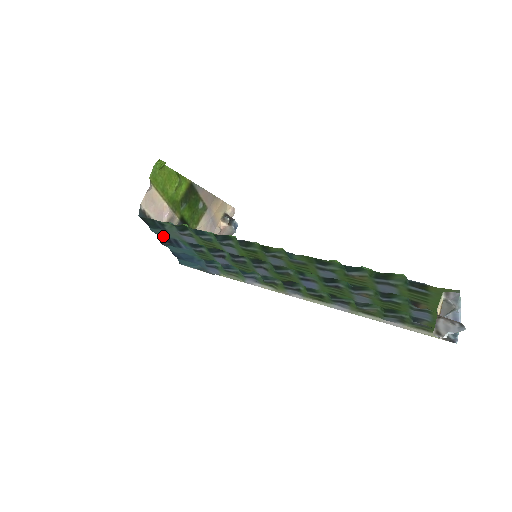
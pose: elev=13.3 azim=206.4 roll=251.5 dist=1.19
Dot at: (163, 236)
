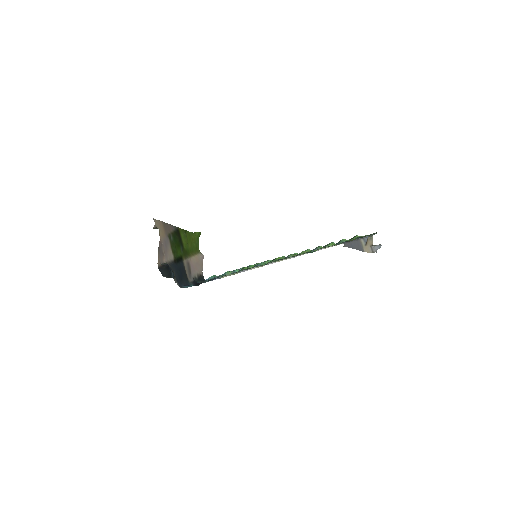
Dot at: occluded
